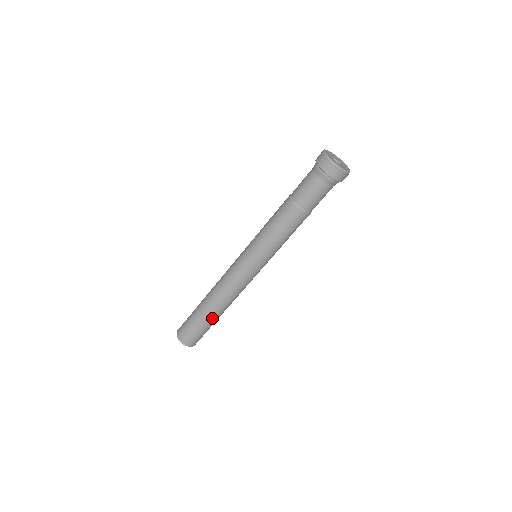
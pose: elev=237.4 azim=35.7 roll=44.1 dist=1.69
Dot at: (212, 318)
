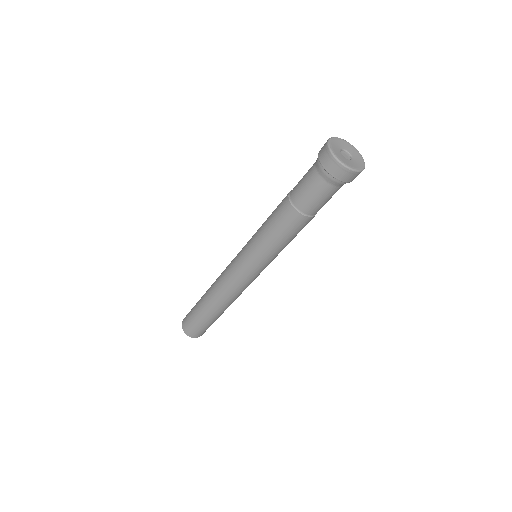
Dot at: occluded
